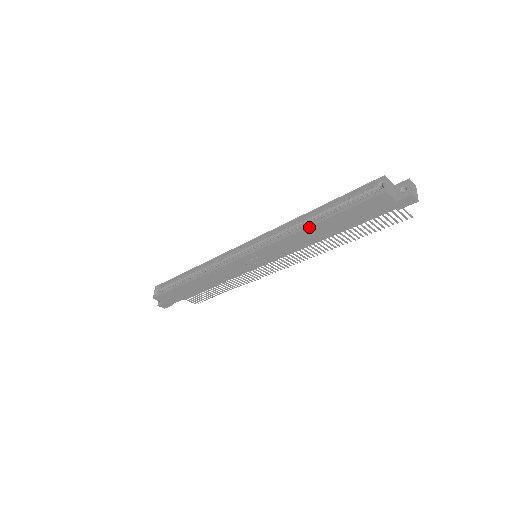
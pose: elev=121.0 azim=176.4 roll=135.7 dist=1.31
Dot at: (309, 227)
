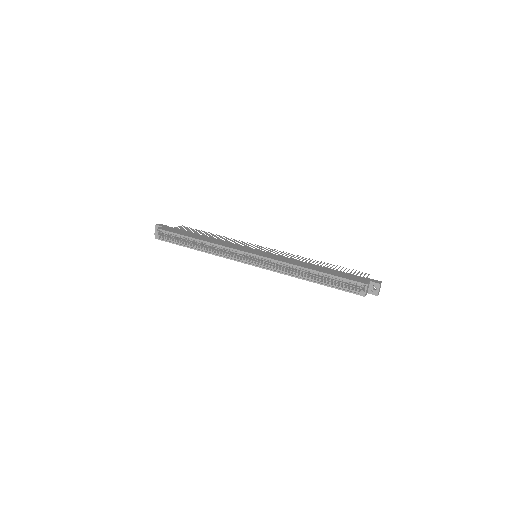
Dot at: (307, 280)
